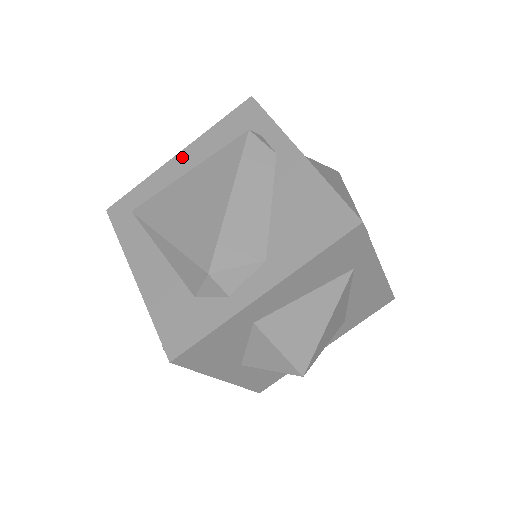
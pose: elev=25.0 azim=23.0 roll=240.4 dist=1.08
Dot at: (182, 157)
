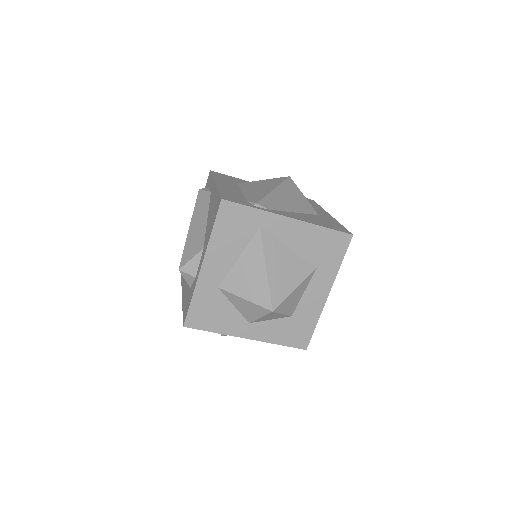
Dot at: occluded
